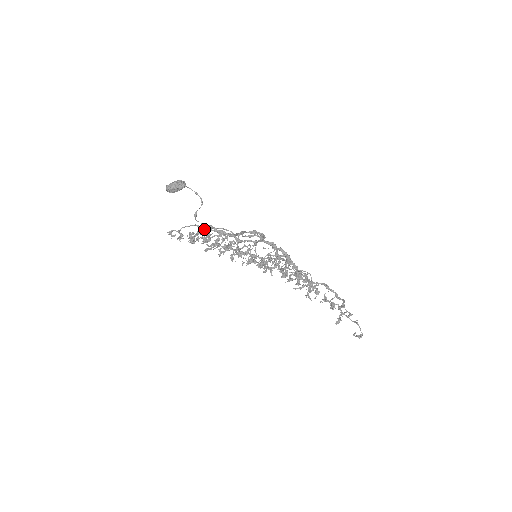
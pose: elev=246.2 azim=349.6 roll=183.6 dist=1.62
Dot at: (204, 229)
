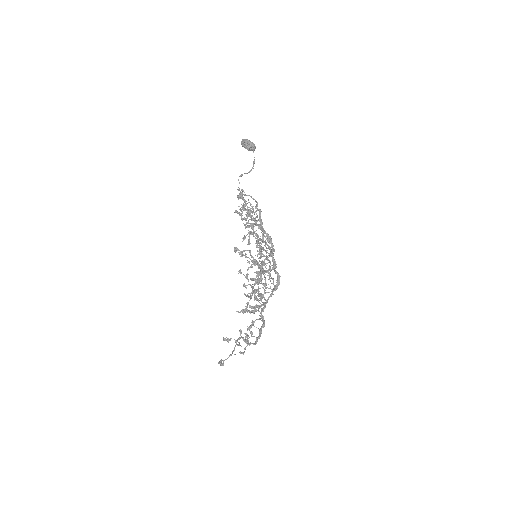
Dot at: (257, 210)
